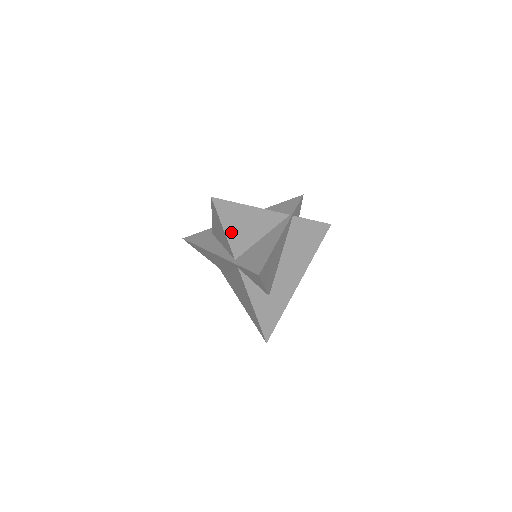
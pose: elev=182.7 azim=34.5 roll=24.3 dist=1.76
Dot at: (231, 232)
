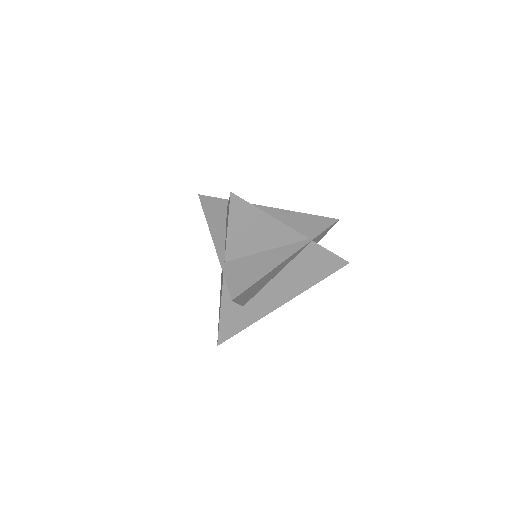
Dot at: (234, 234)
